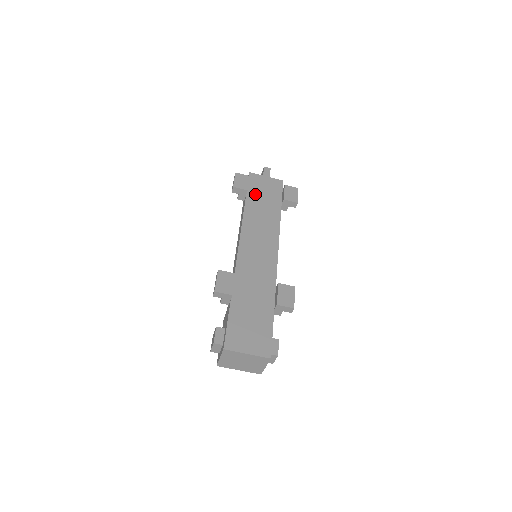
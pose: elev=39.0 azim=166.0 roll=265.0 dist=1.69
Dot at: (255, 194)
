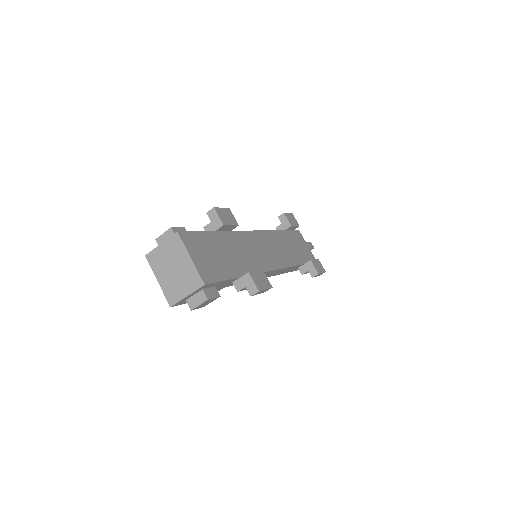
Dot at: (292, 238)
